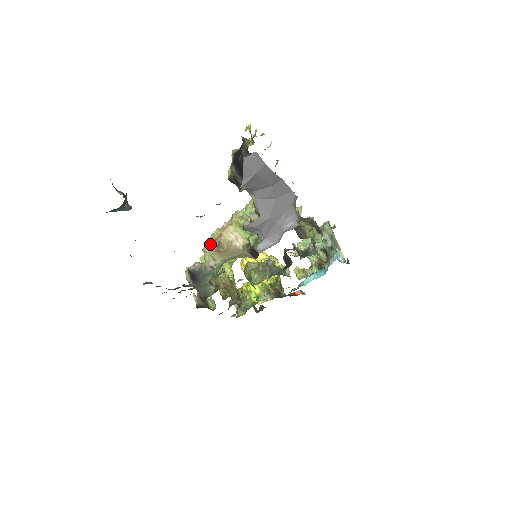
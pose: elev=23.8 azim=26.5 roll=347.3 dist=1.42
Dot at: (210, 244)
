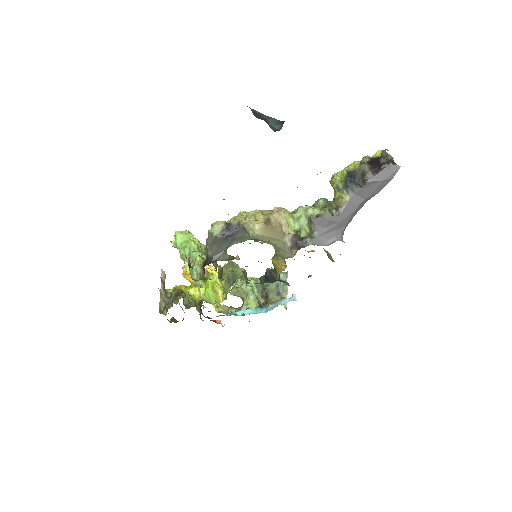
Dot at: (253, 216)
